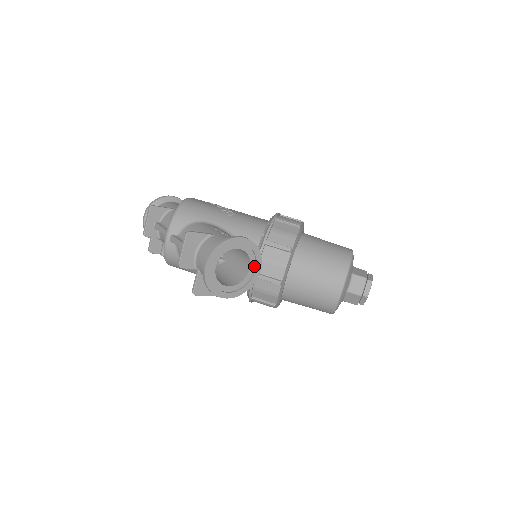
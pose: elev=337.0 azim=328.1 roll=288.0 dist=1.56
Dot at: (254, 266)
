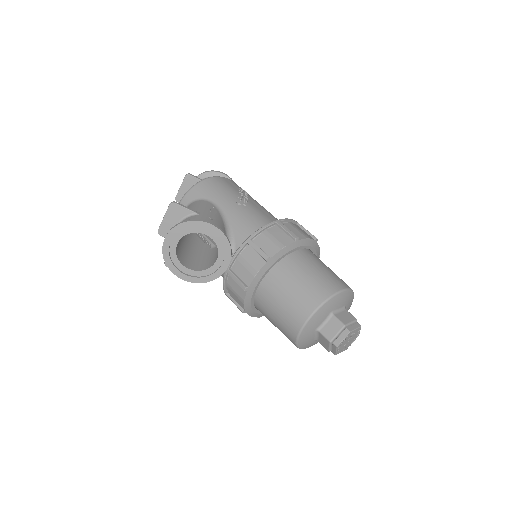
Dot at: (222, 260)
